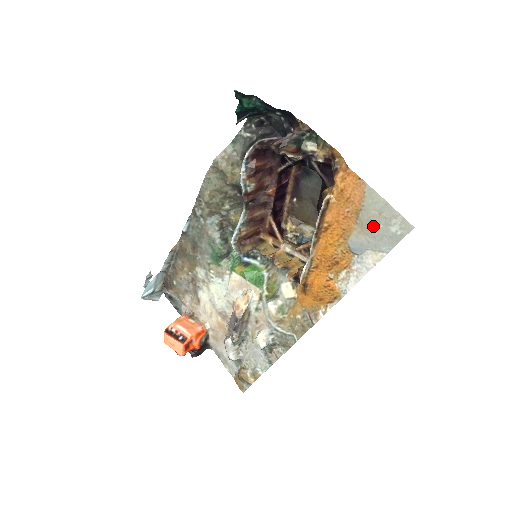
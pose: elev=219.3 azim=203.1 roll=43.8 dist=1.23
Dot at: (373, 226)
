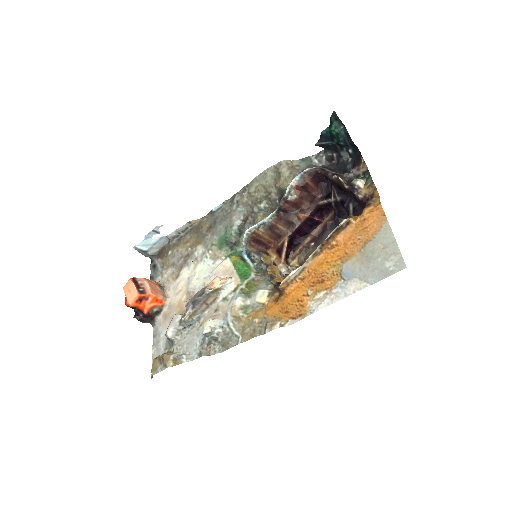
Dot at: (373, 257)
